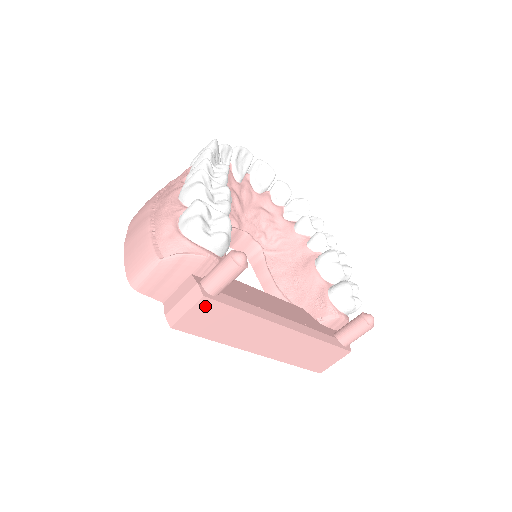
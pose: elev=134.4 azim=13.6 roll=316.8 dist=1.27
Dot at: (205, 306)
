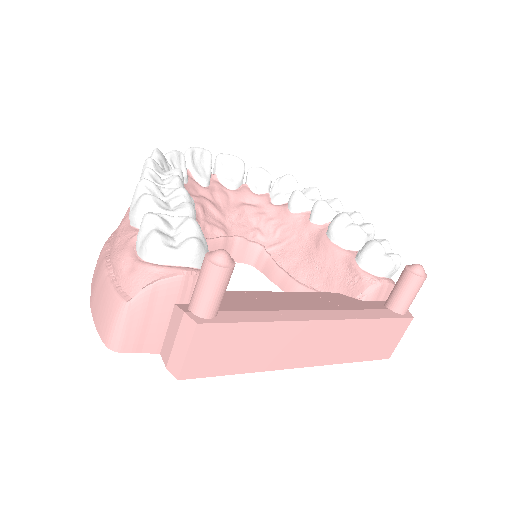
Dot at: (206, 336)
